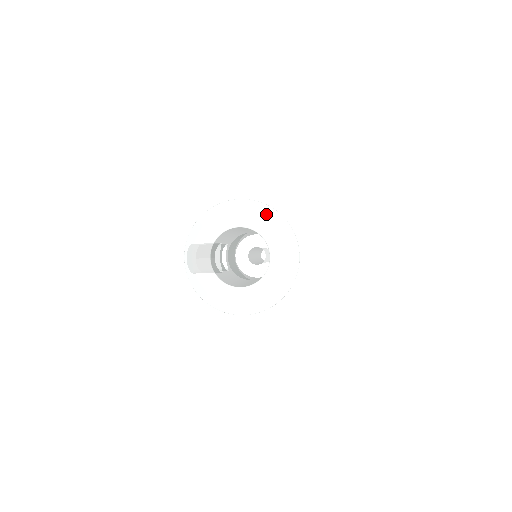
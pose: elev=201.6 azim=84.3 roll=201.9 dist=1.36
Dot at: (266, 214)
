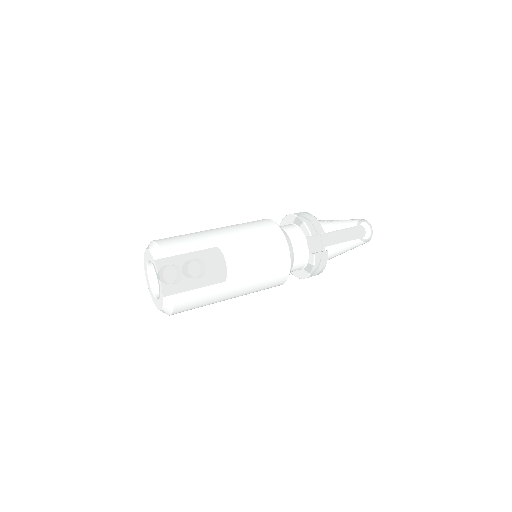
Dot at: (153, 252)
